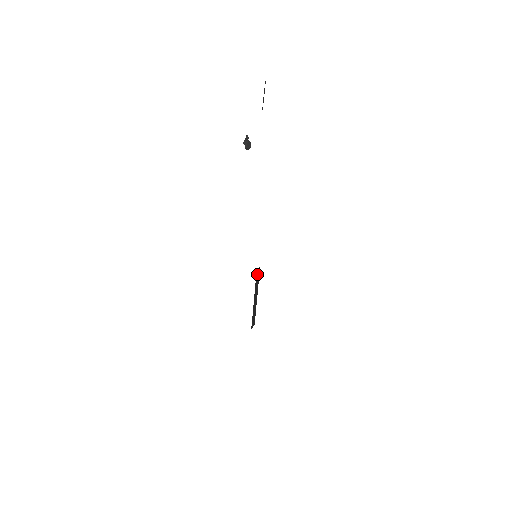
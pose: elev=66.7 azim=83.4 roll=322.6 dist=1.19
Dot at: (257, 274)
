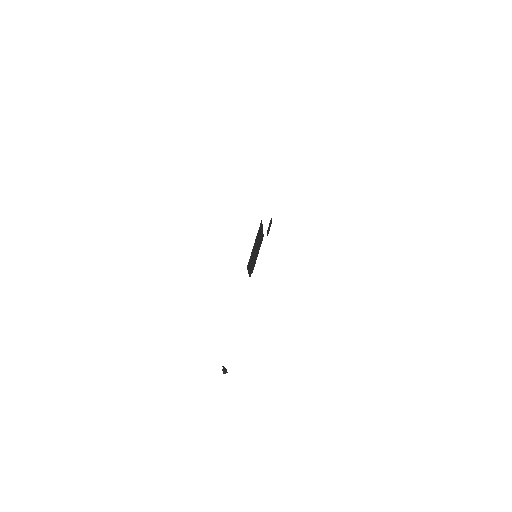
Dot at: (255, 261)
